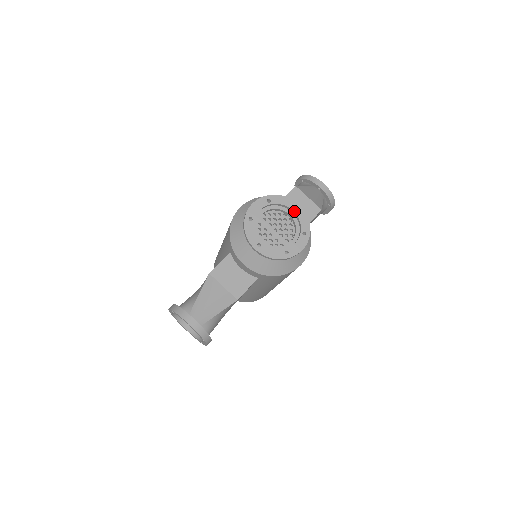
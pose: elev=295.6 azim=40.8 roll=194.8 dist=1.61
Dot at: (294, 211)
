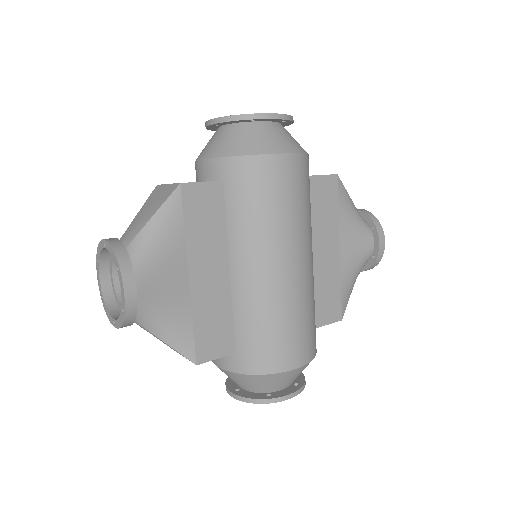
Dot at: occluded
